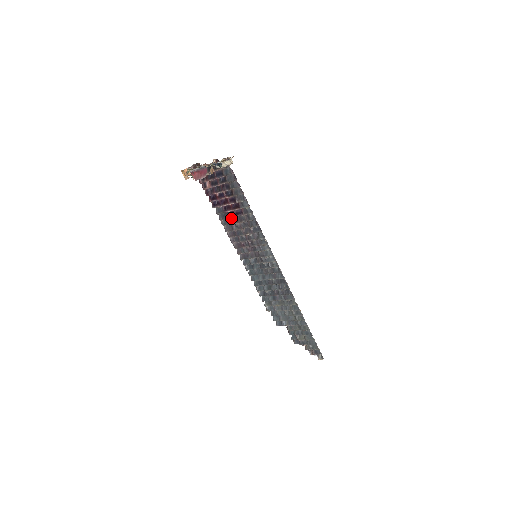
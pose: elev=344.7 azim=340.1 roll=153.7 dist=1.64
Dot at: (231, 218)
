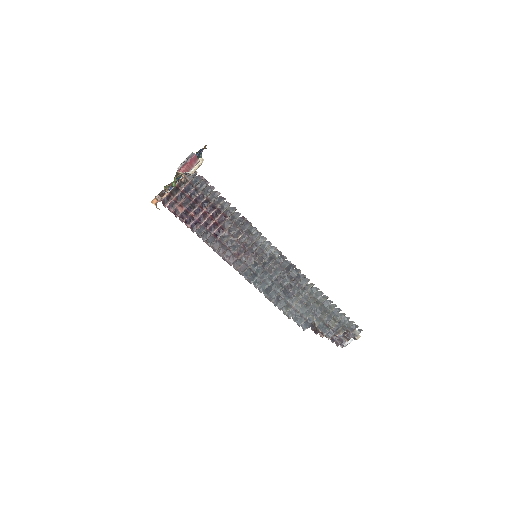
Dot at: (215, 232)
